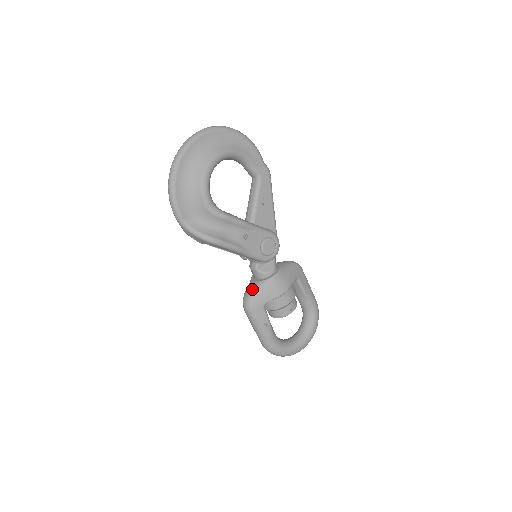
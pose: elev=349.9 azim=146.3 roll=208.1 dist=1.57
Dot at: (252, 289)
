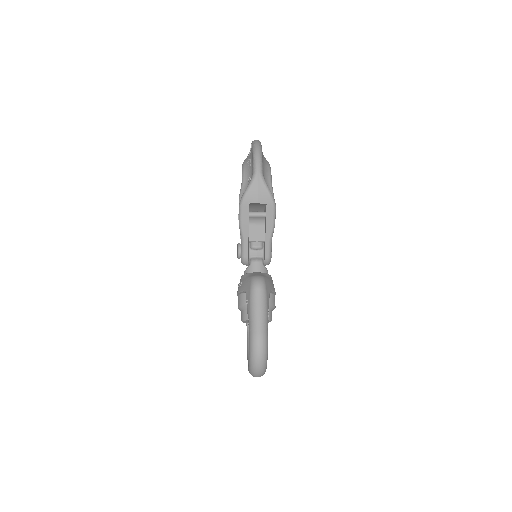
Dot at: (261, 274)
